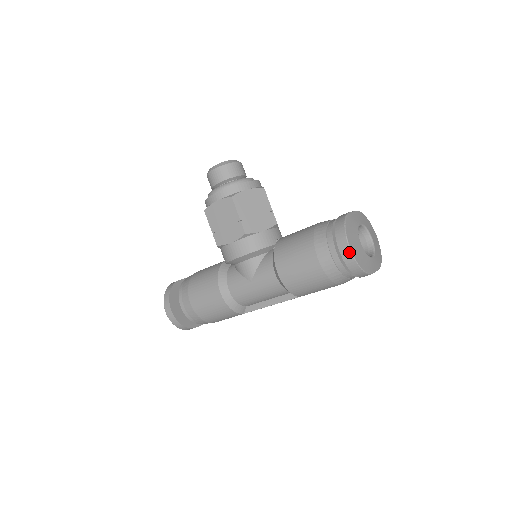
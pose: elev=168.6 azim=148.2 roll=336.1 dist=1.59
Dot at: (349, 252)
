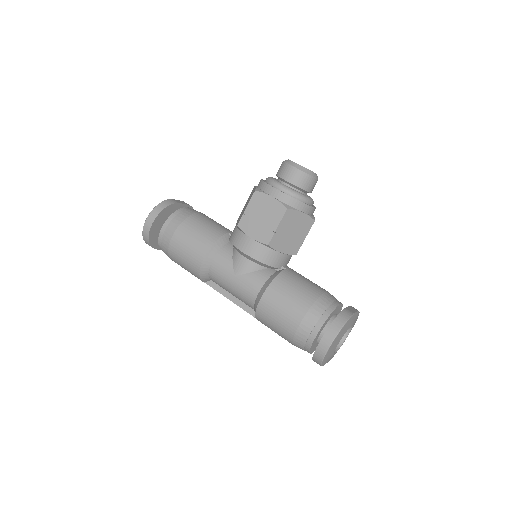
Dot at: (327, 347)
